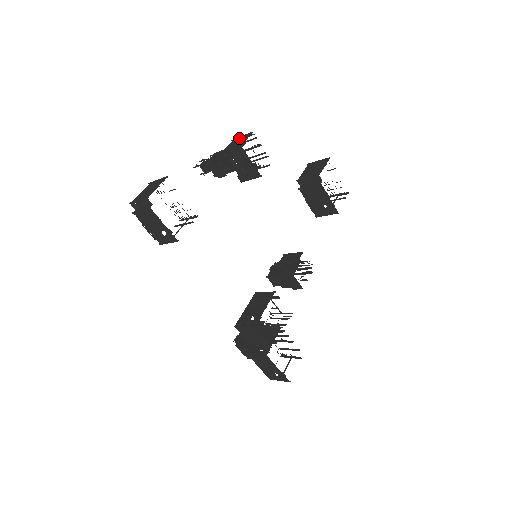
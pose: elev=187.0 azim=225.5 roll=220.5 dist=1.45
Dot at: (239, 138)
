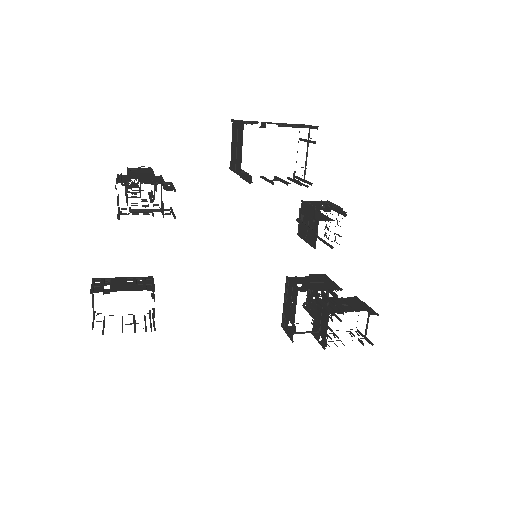
Dot at: occluded
